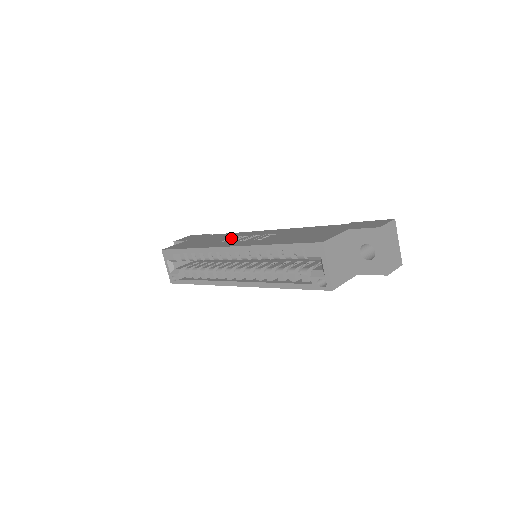
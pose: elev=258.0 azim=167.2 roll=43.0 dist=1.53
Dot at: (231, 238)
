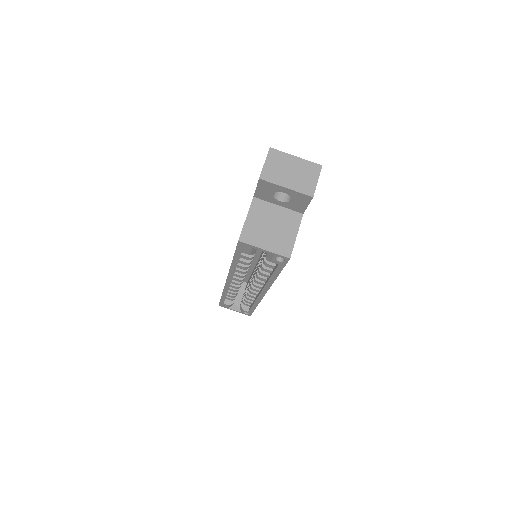
Dot at: occluded
